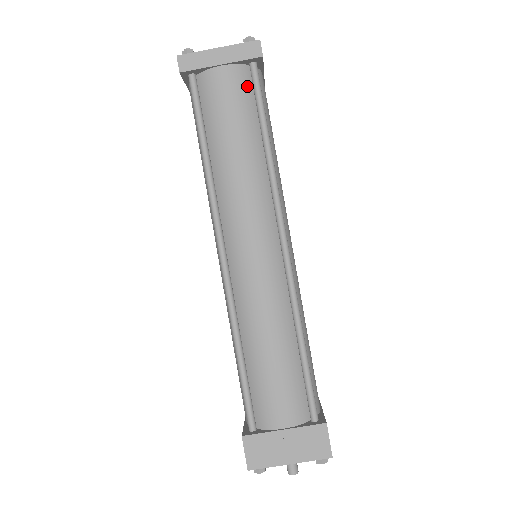
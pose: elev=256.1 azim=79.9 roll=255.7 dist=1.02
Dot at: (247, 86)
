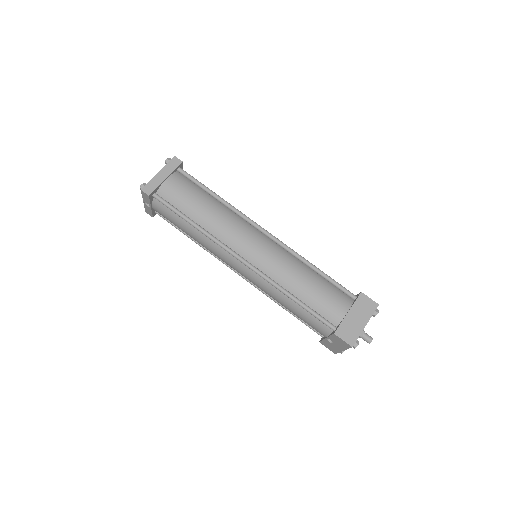
Dot at: (185, 180)
